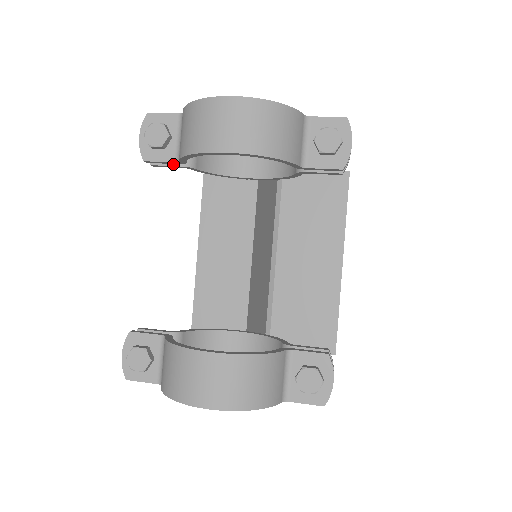
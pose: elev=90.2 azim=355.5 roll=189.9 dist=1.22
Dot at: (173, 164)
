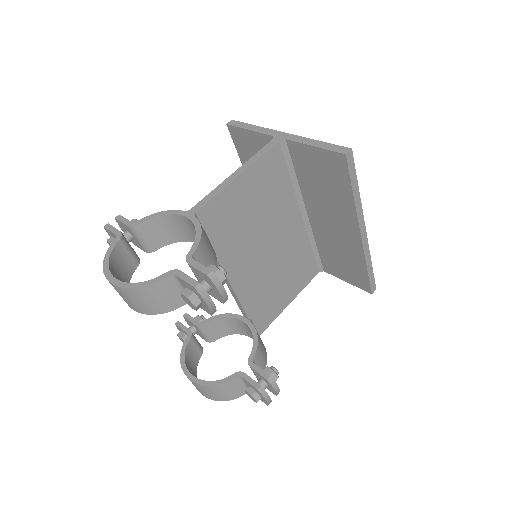
Dot at: (141, 249)
